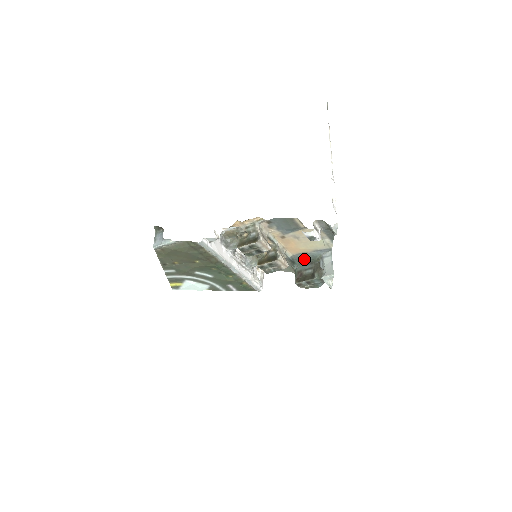
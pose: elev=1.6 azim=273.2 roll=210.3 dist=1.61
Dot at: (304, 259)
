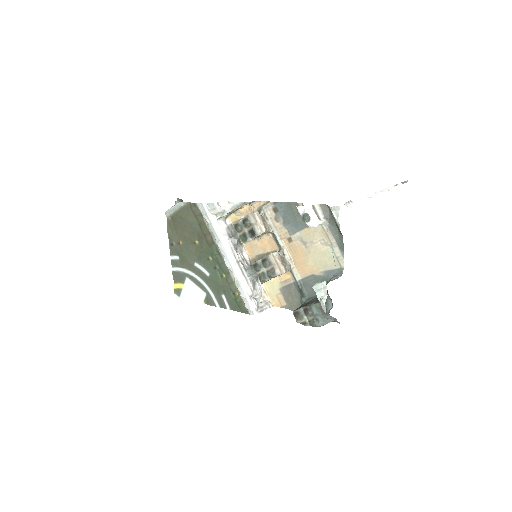
Dot at: occluded
